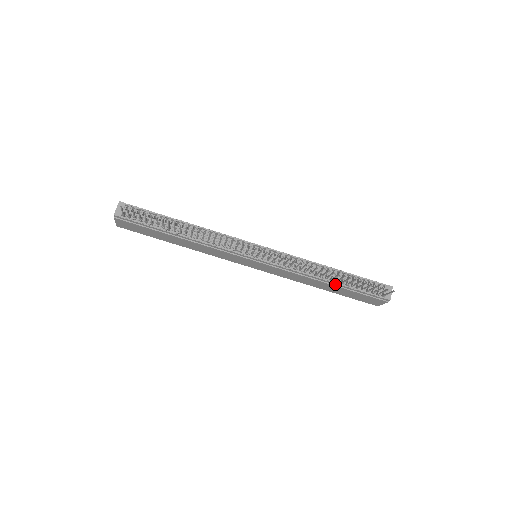
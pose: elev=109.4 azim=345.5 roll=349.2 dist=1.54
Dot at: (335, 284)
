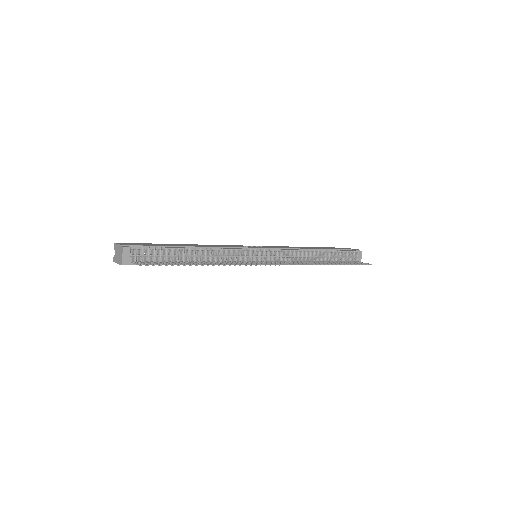
Dot at: occluded
